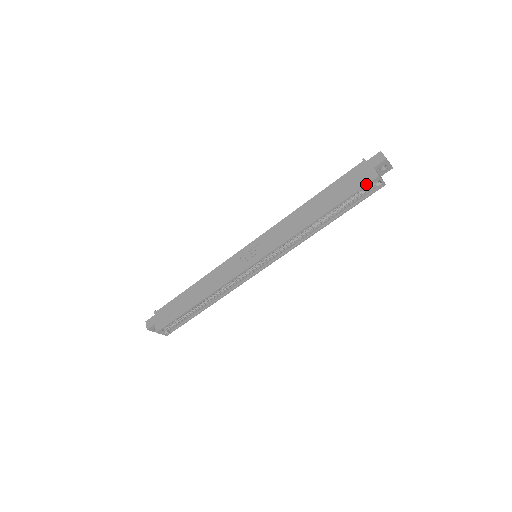
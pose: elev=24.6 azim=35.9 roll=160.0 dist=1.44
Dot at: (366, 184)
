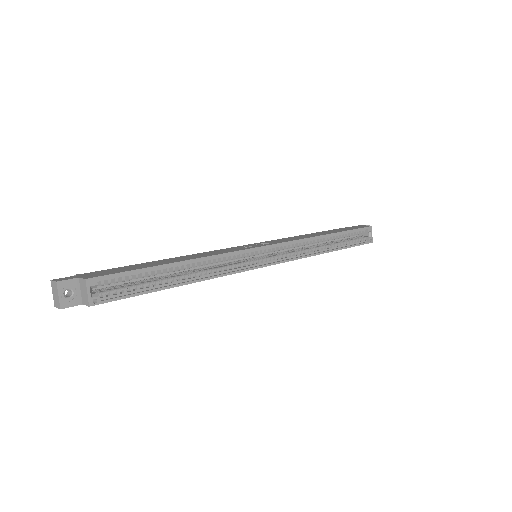
Dot at: (363, 227)
